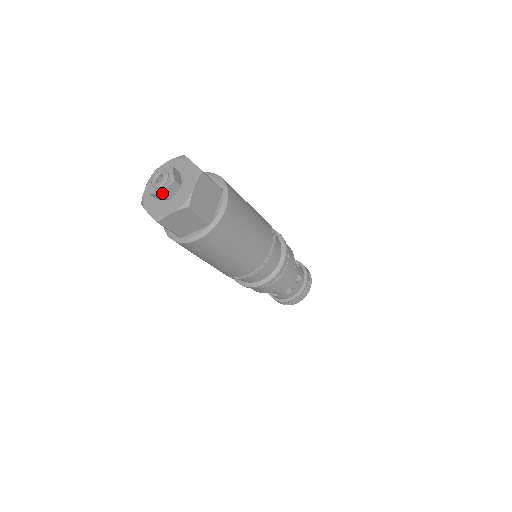
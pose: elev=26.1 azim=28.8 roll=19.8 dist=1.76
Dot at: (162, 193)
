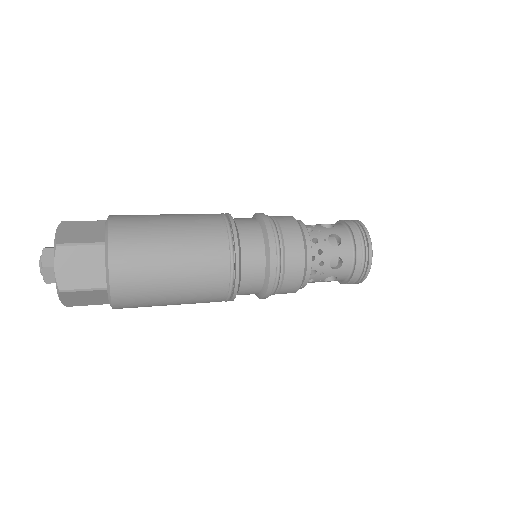
Dot at: occluded
